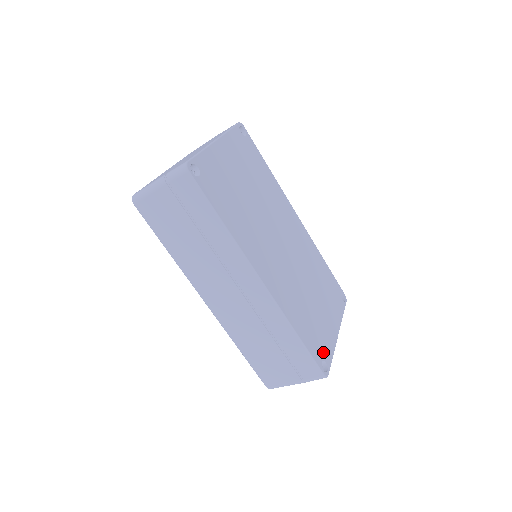
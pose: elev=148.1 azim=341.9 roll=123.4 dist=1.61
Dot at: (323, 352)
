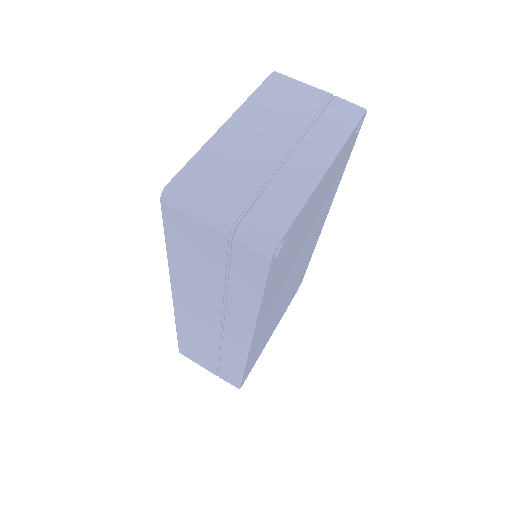
Dot at: (252, 366)
